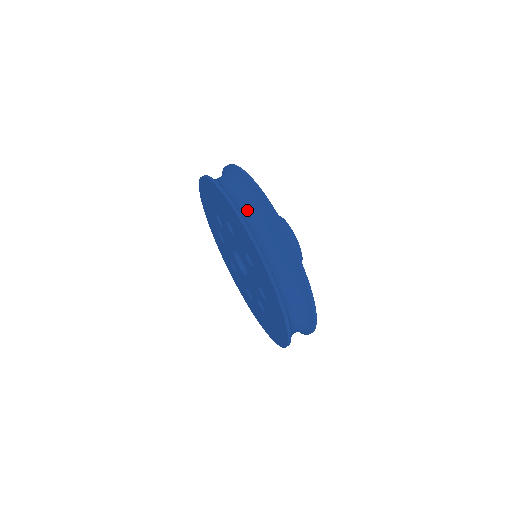
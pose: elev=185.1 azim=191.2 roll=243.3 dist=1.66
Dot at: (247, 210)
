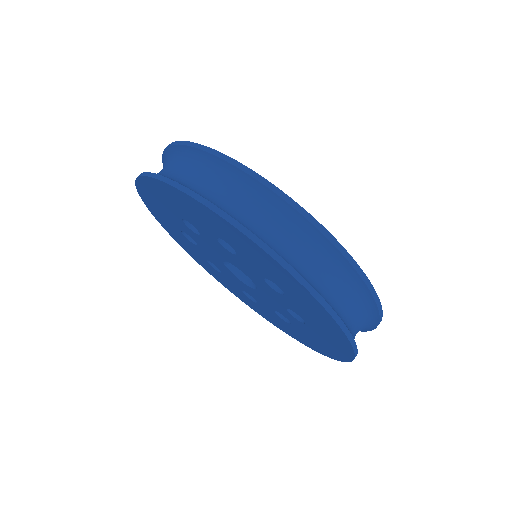
Dot at: (269, 231)
